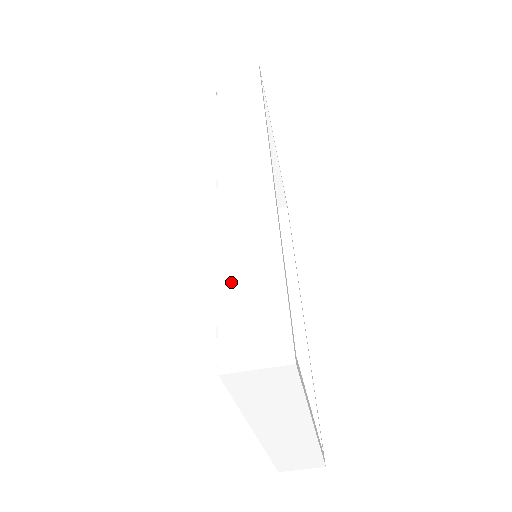
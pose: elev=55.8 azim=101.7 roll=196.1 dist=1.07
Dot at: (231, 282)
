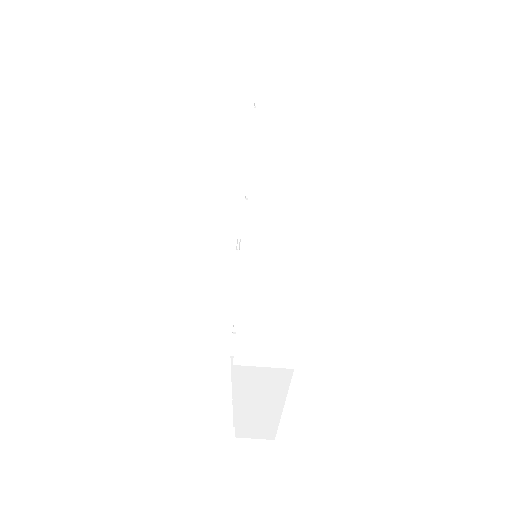
Dot at: (251, 290)
